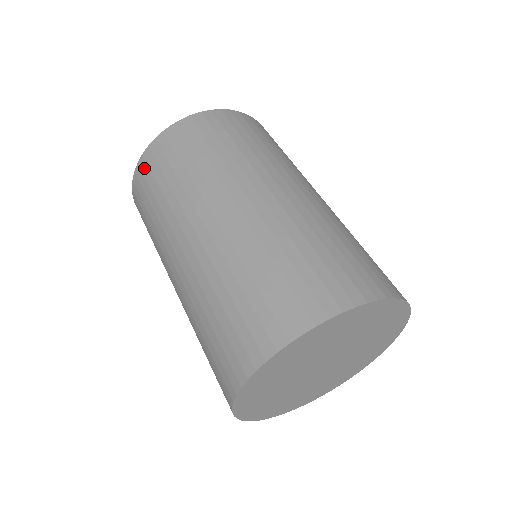
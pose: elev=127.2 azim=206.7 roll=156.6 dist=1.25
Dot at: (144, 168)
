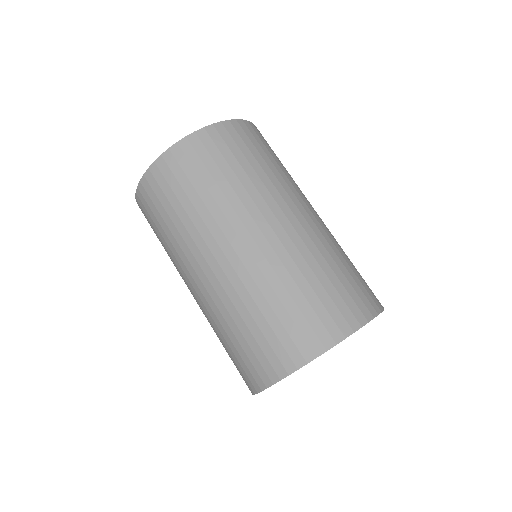
Dot at: (180, 157)
